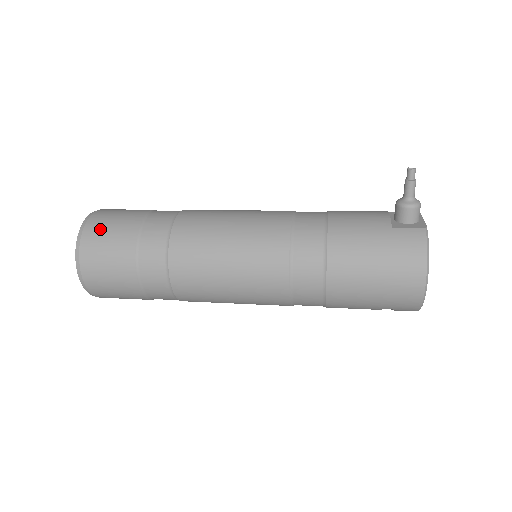
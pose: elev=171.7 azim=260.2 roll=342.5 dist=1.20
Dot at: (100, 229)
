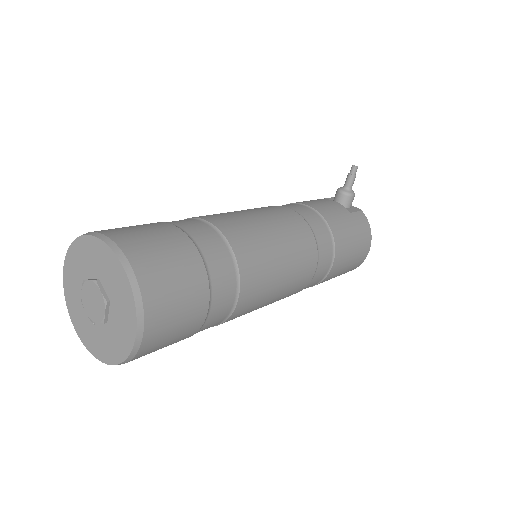
Dot at: (155, 262)
